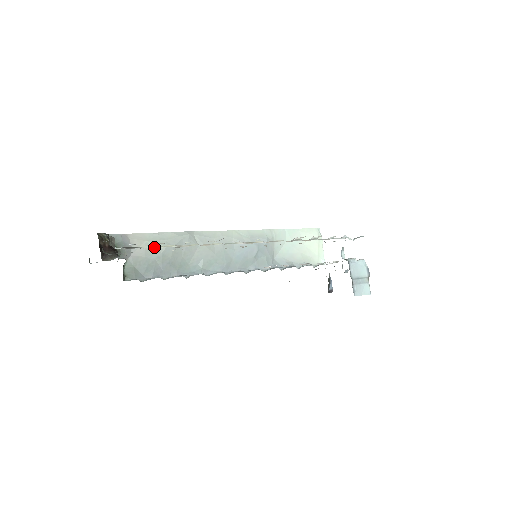
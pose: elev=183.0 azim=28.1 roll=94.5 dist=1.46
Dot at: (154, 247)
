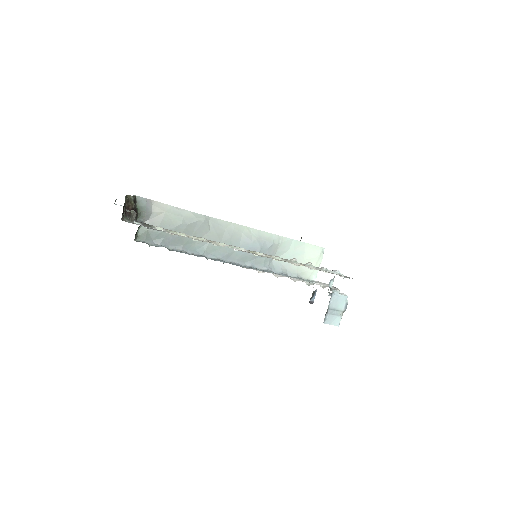
Dot at: (167, 231)
